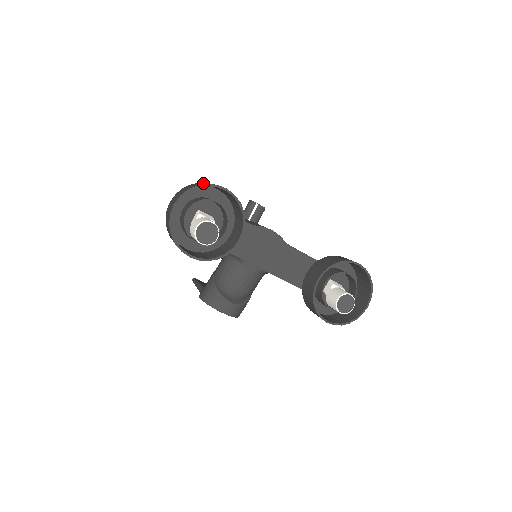
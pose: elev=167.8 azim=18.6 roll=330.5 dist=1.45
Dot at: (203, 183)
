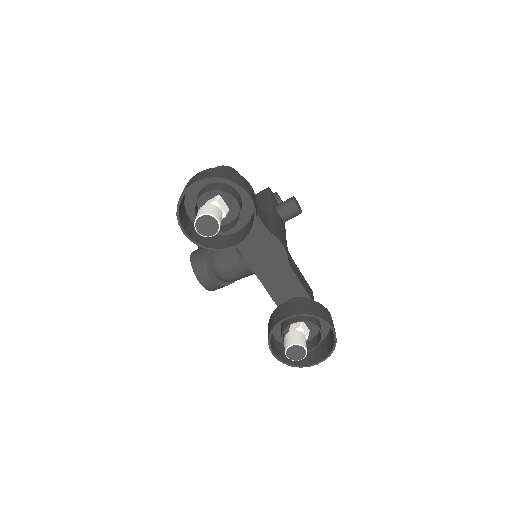
Dot at: (235, 177)
